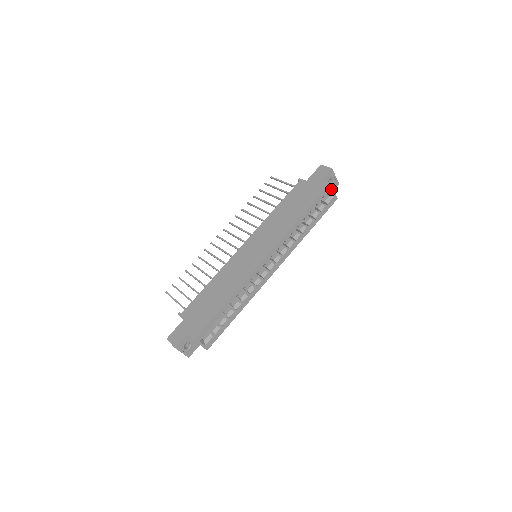
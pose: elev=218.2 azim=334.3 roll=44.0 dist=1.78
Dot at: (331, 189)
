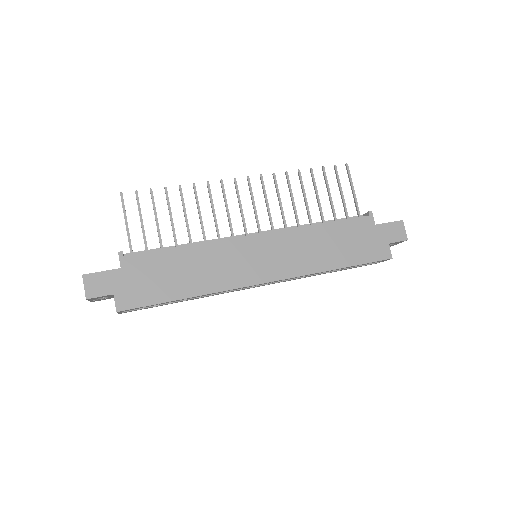
Dot at: (385, 260)
